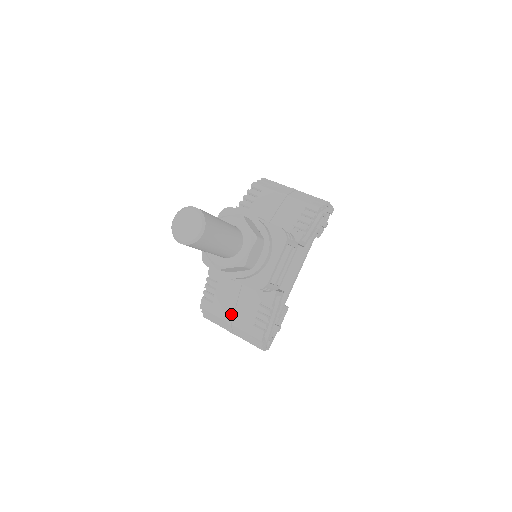
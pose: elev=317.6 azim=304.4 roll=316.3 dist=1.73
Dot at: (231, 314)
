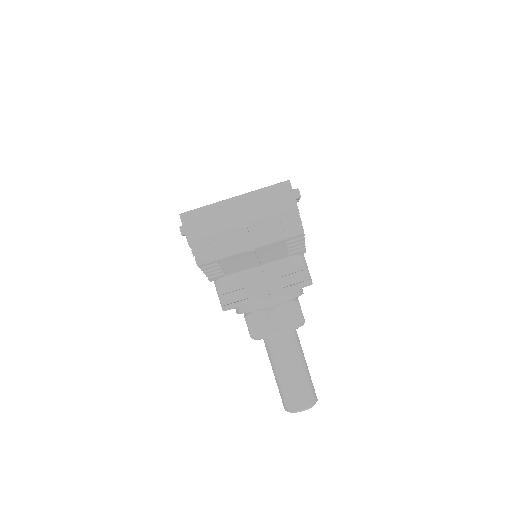
Dot at: occluded
